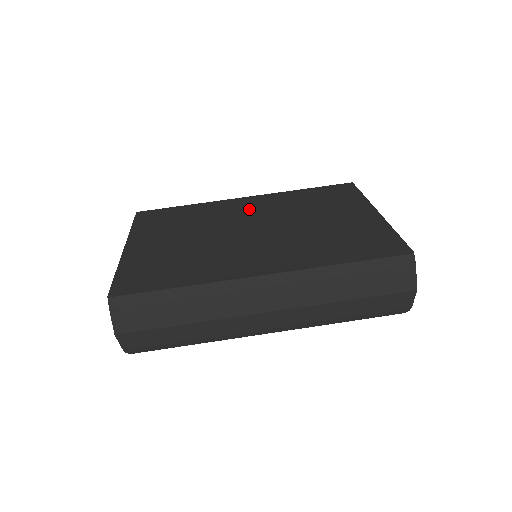
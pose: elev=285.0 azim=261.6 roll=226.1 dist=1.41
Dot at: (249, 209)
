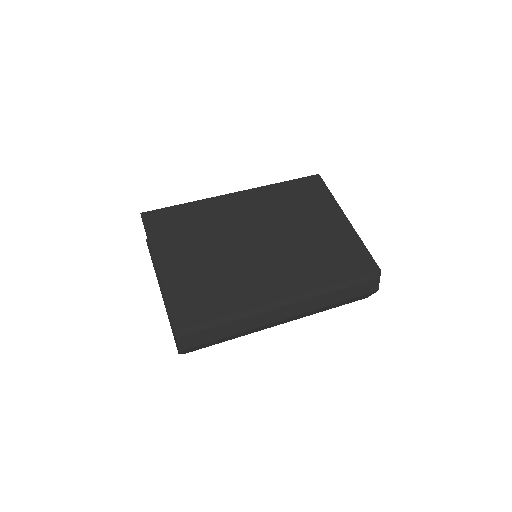
Dot at: (244, 212)
